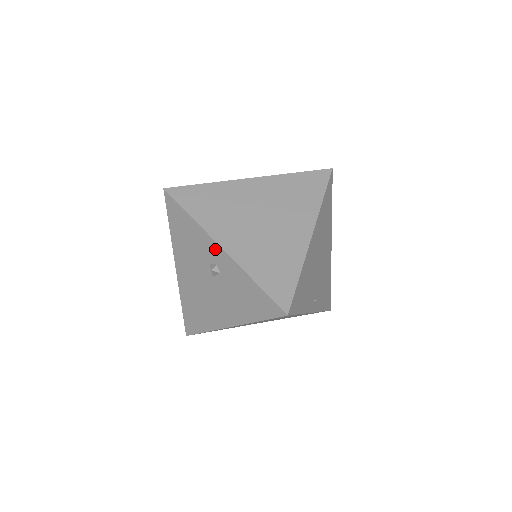
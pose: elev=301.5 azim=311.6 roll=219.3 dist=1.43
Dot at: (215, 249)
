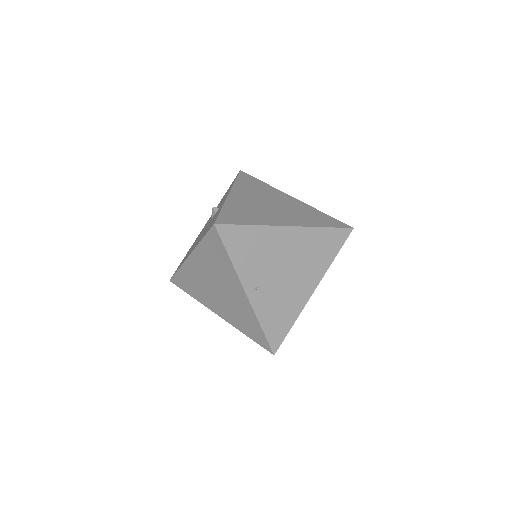
Dot at: (226, 196)
